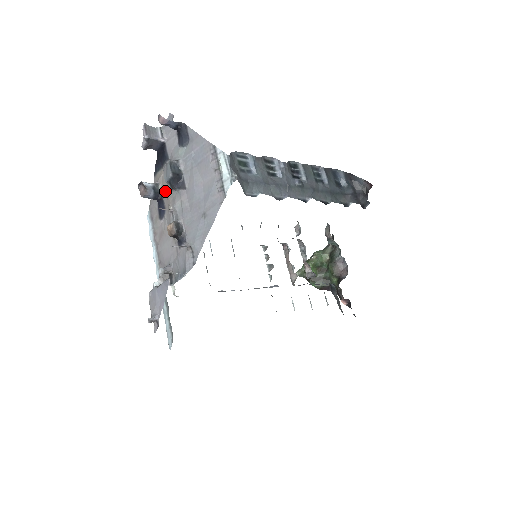
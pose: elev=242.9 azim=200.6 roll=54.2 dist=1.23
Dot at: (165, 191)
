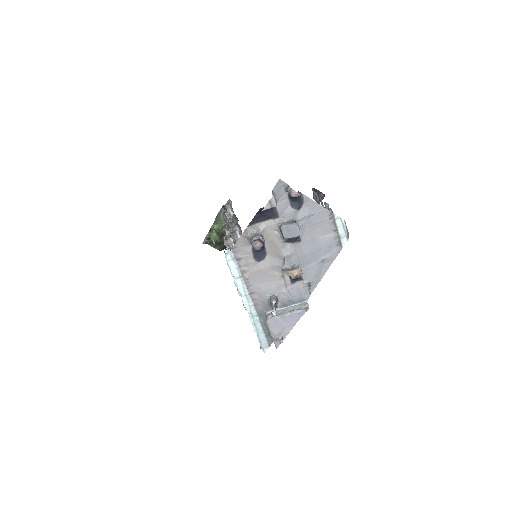
Dot at: (271, 241)
